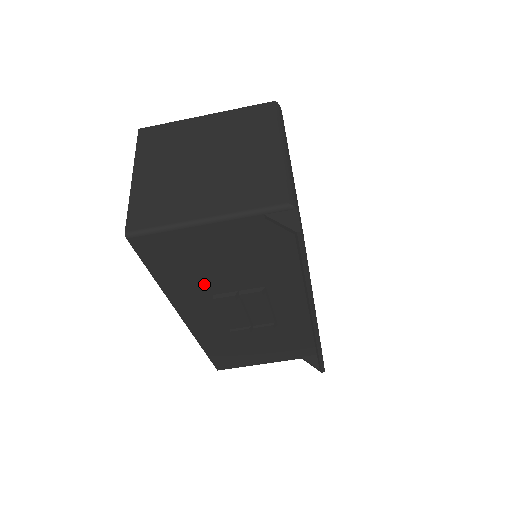
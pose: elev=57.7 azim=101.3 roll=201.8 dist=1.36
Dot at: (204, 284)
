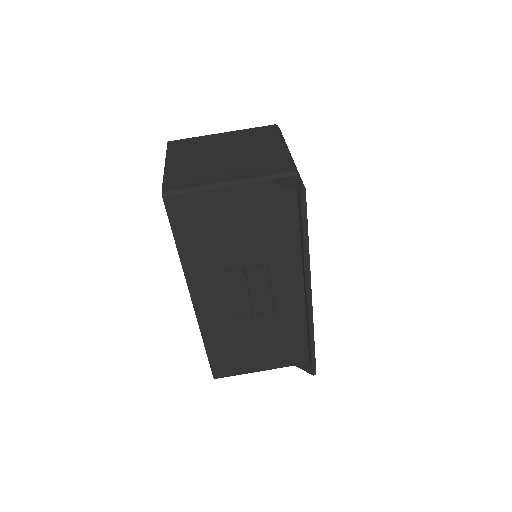
Dot at: (217, 256)
